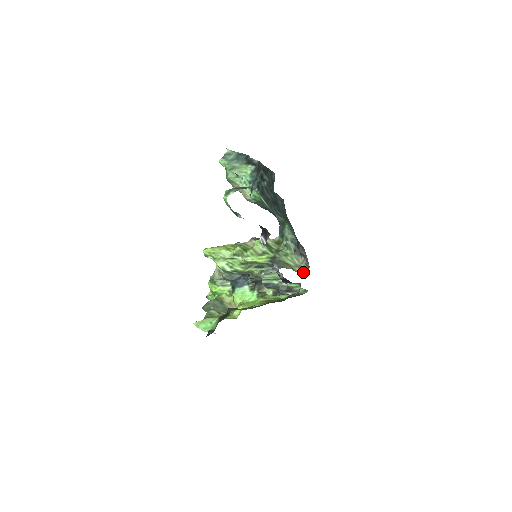
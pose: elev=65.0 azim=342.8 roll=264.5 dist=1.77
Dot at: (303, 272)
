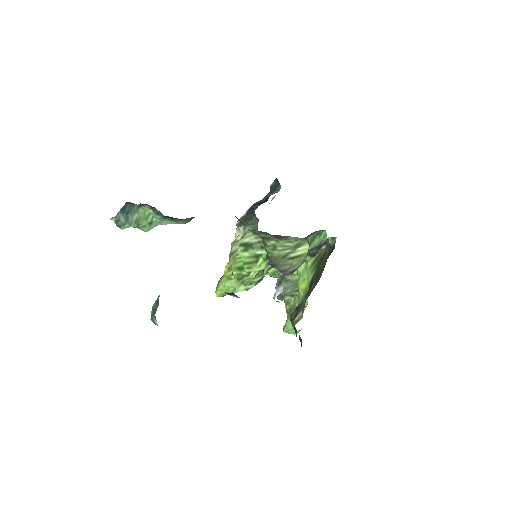
Dot at: (308, 245)
